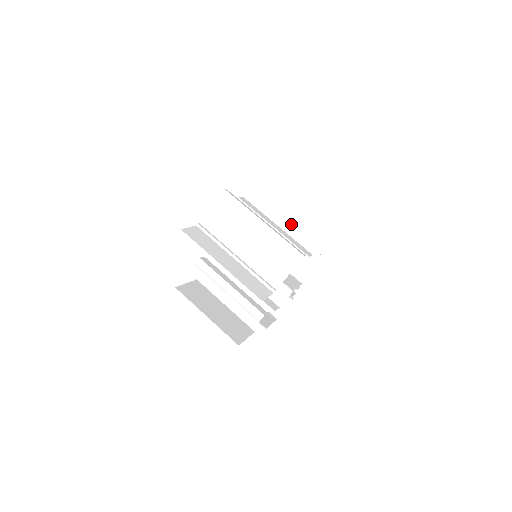
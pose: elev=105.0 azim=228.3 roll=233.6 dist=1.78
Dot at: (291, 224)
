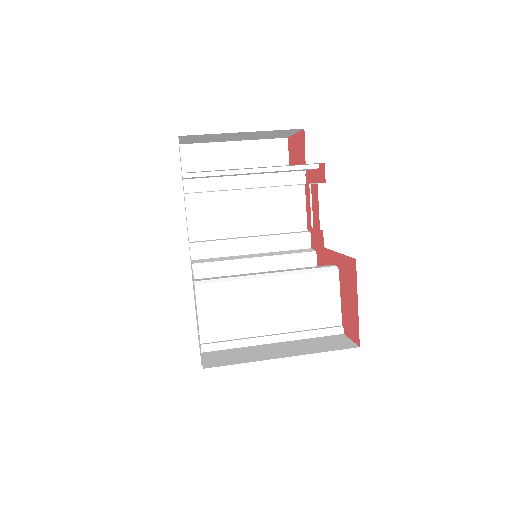
Dot at: occluded
